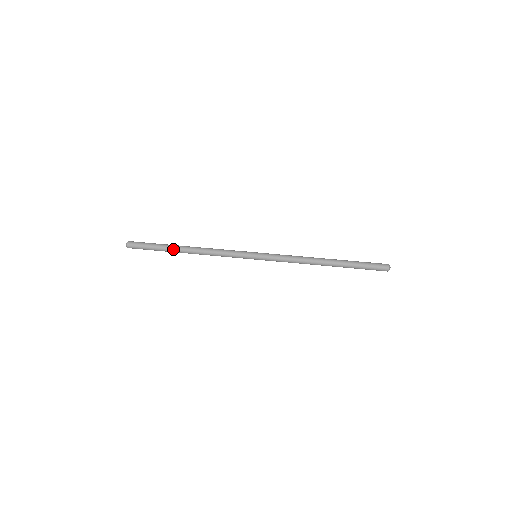
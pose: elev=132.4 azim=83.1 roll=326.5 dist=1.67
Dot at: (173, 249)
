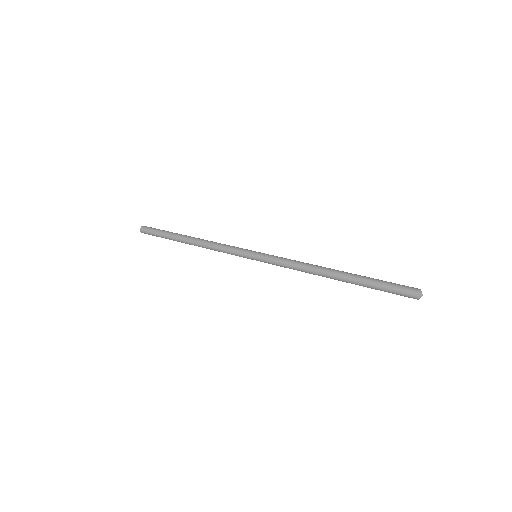
Dot at: (179, 235)
